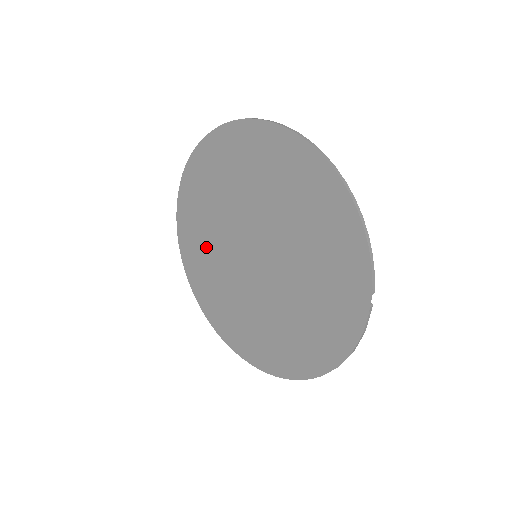
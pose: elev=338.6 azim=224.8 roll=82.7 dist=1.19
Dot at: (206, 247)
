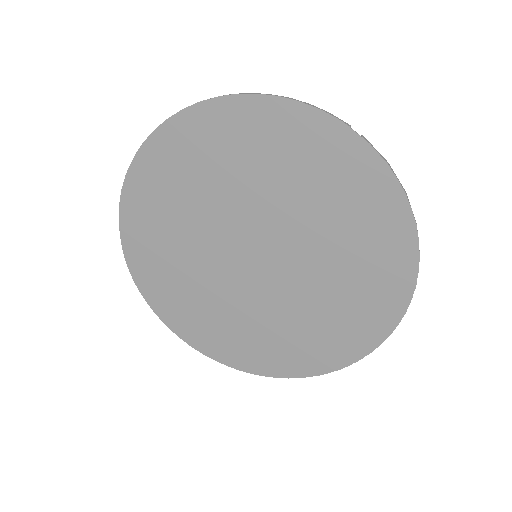
Dot at: (221, 318)
